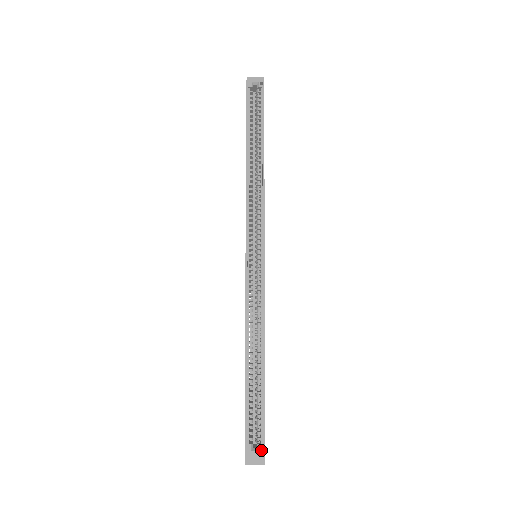
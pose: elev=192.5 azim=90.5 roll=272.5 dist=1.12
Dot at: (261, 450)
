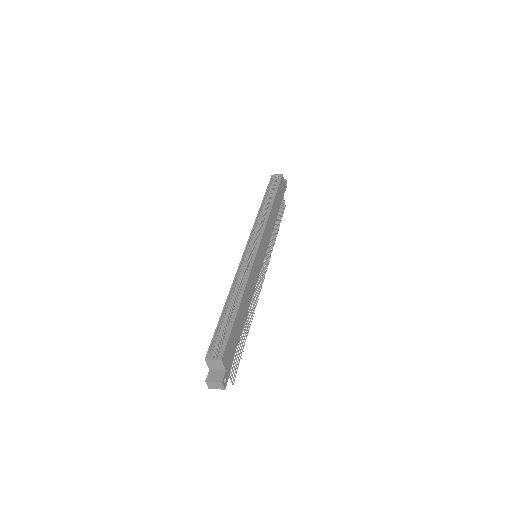
Dot at: (219, 358)
